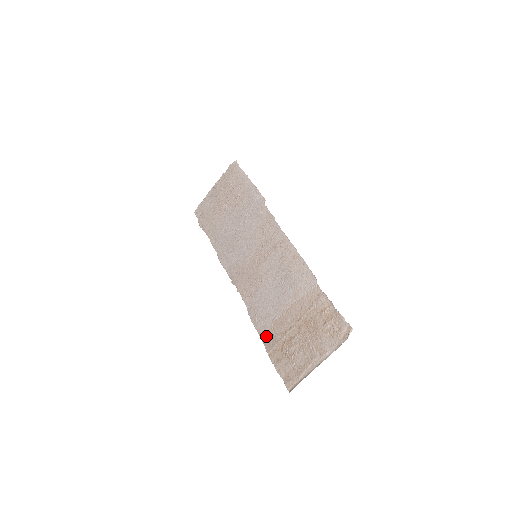
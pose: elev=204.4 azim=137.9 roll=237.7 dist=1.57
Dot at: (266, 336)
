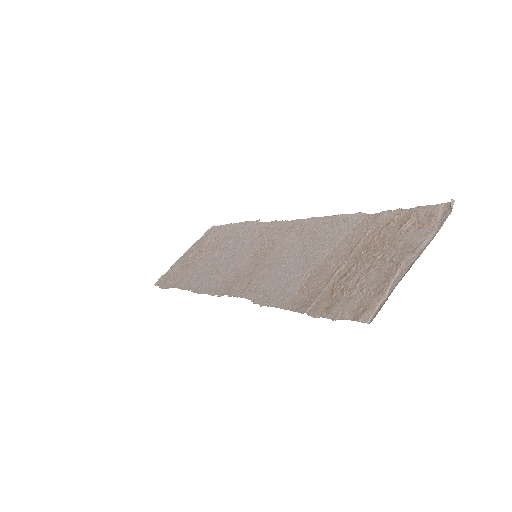
Dot at: (295, 300)
